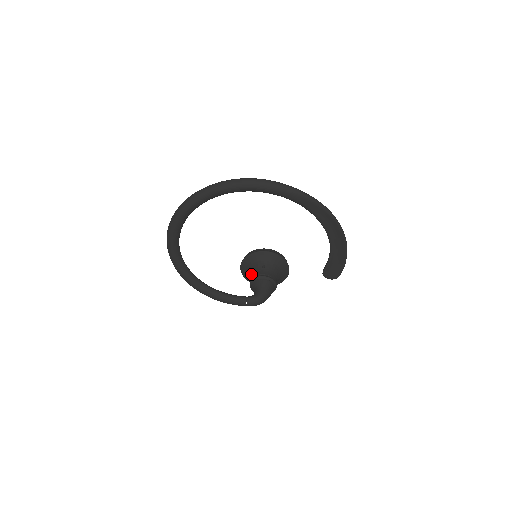
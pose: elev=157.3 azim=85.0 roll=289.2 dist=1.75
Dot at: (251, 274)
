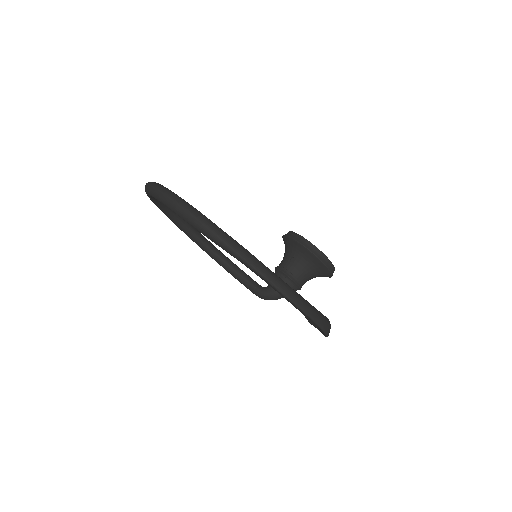
Dot at: occluded
